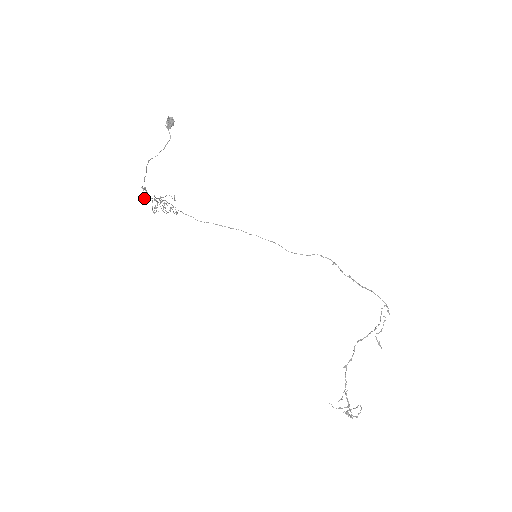
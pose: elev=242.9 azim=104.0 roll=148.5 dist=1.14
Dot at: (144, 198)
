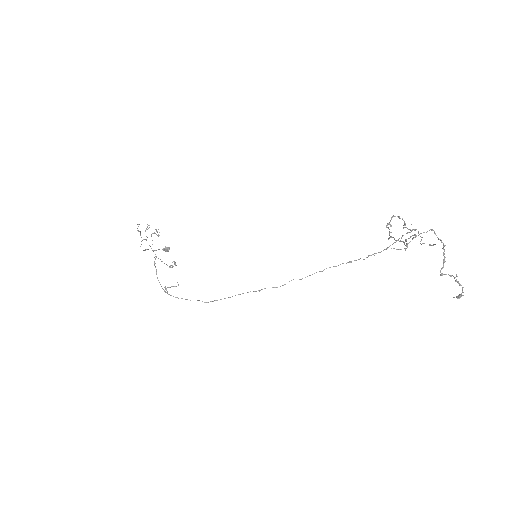
Dot at: (138, 226)
